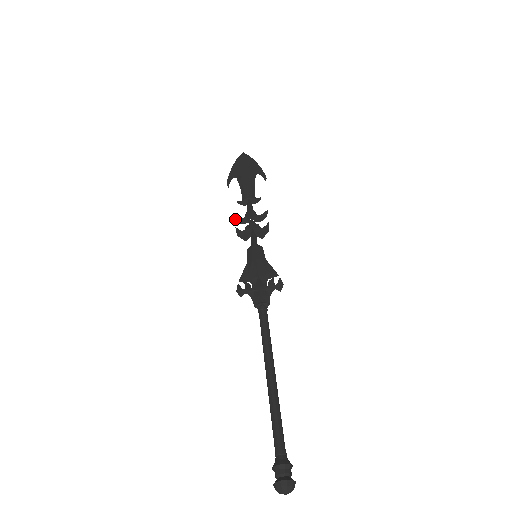
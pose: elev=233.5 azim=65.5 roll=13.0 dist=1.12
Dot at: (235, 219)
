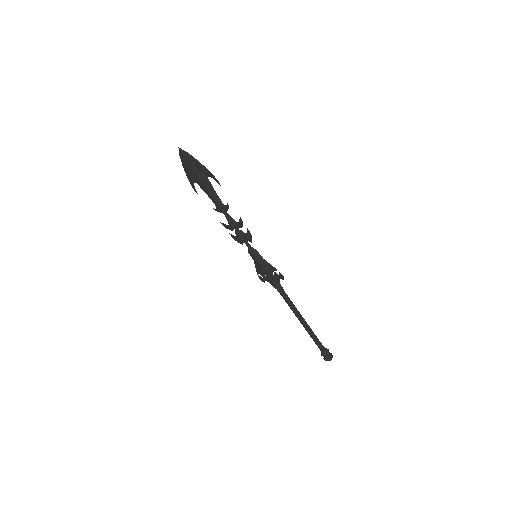
Dot at: occluded
